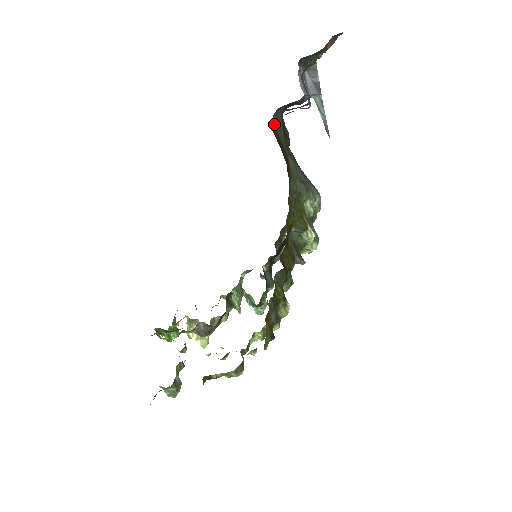
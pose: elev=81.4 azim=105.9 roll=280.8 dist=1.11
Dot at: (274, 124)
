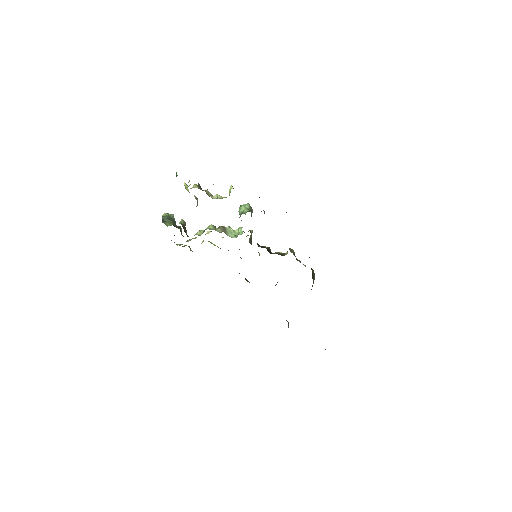
Dot at: occluded
